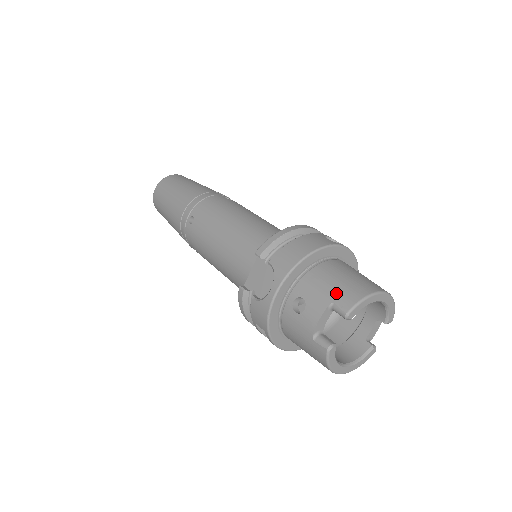
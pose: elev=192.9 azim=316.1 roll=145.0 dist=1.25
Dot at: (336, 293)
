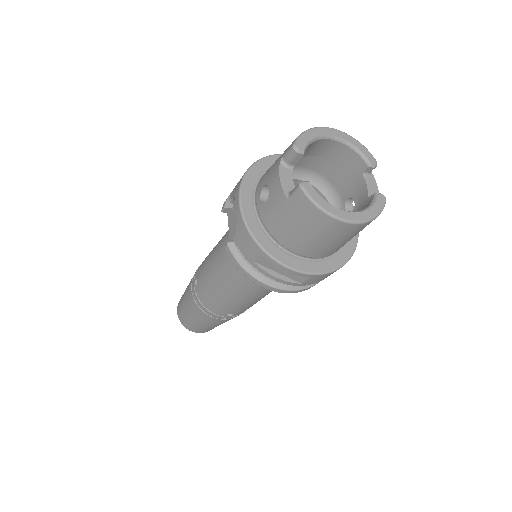
Dot at: (283, 153)
